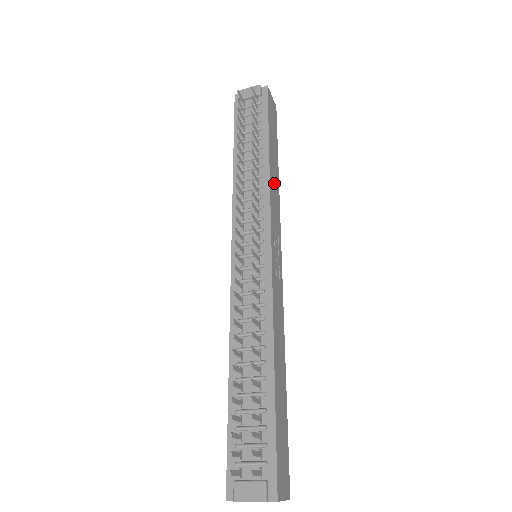
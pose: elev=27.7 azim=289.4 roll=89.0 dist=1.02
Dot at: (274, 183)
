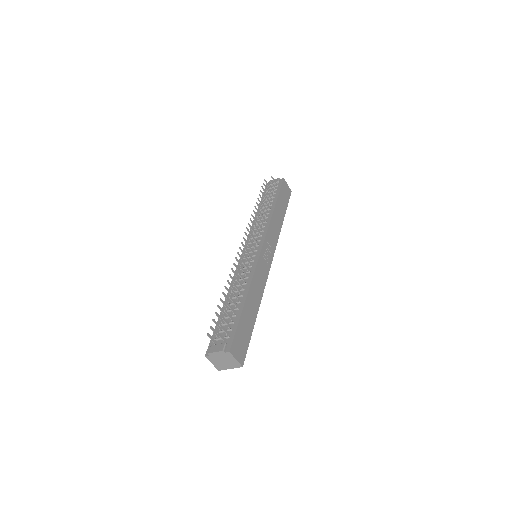
Dot at: (276, 223)
